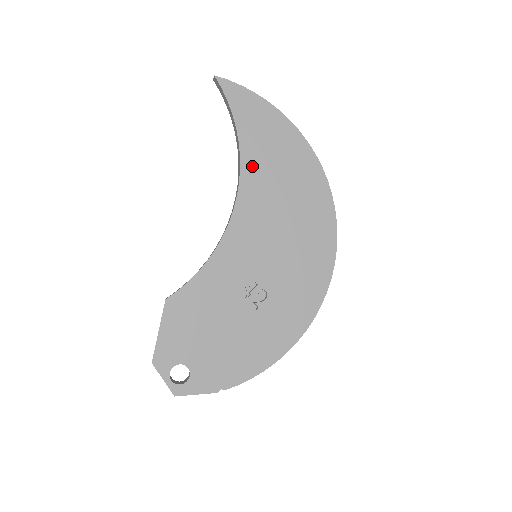
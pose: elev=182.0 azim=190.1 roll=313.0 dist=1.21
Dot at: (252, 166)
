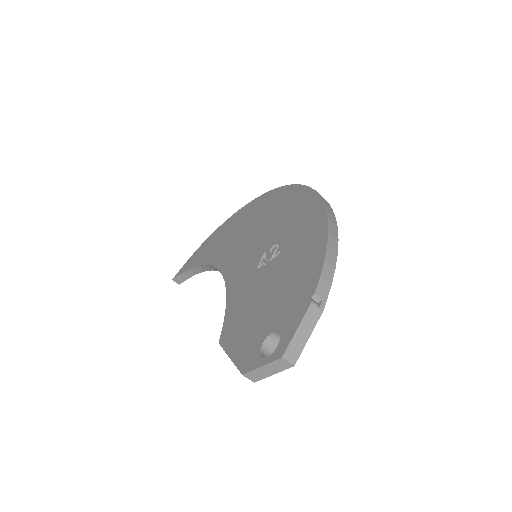
Dot at: (214, 256)
